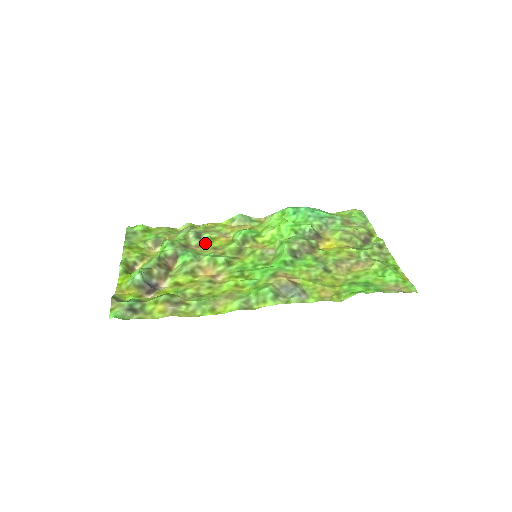
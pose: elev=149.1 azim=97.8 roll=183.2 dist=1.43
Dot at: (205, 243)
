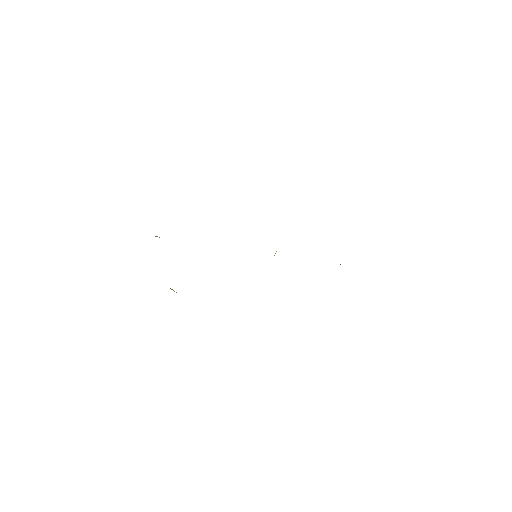
Dot at: occluded
